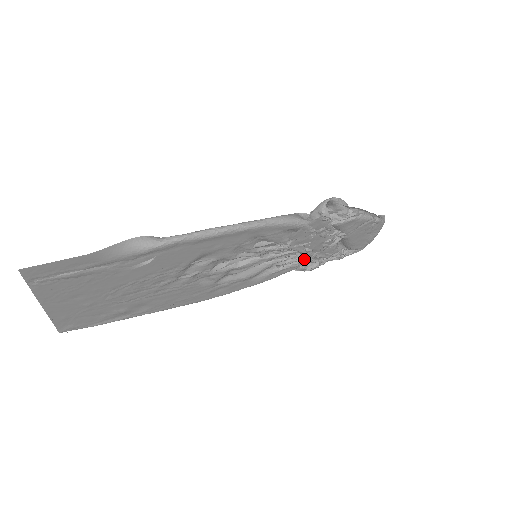
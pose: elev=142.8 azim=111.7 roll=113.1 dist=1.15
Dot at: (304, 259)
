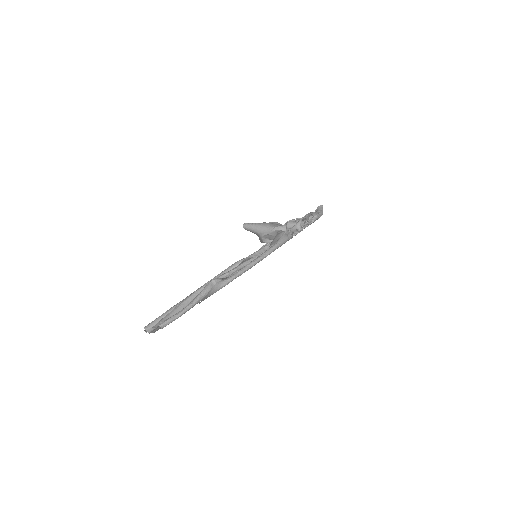
Dot at: occluded
